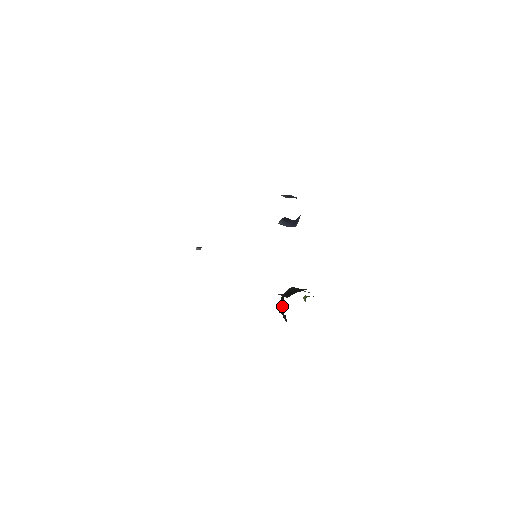
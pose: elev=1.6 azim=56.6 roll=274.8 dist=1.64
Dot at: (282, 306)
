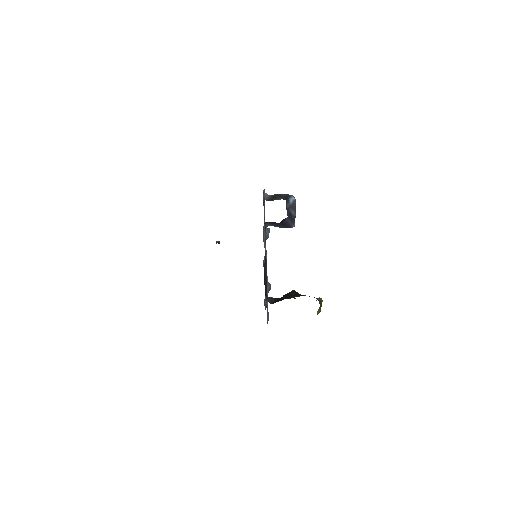
Dot at: occluded
